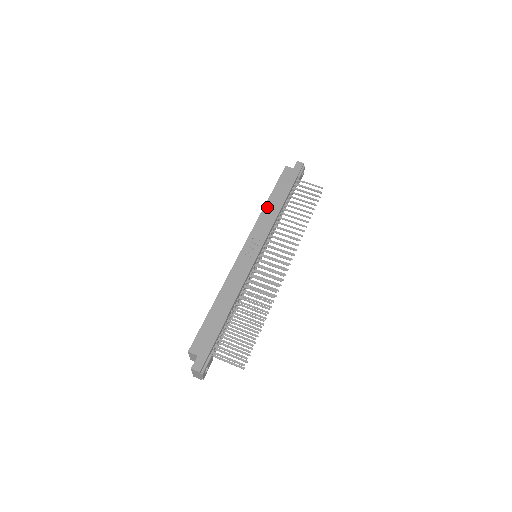
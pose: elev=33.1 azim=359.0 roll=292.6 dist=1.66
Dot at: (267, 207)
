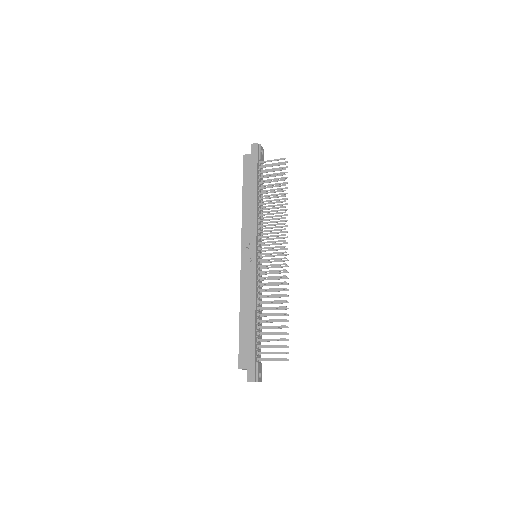
Dot at: (245, 206)
